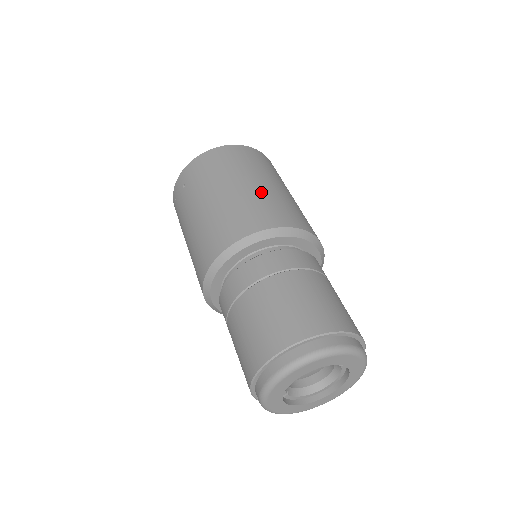
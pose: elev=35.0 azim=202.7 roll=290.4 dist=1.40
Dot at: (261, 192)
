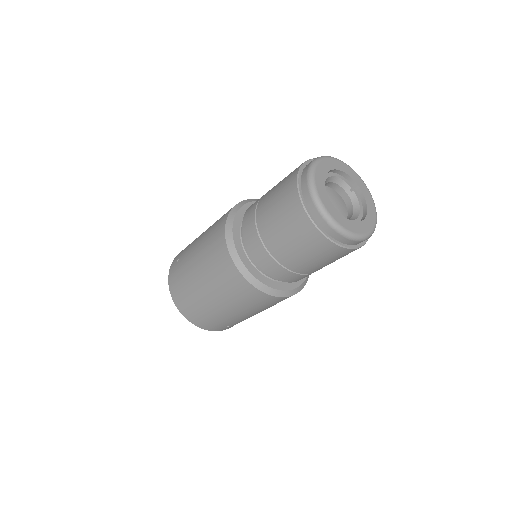
Dot at: occluded
